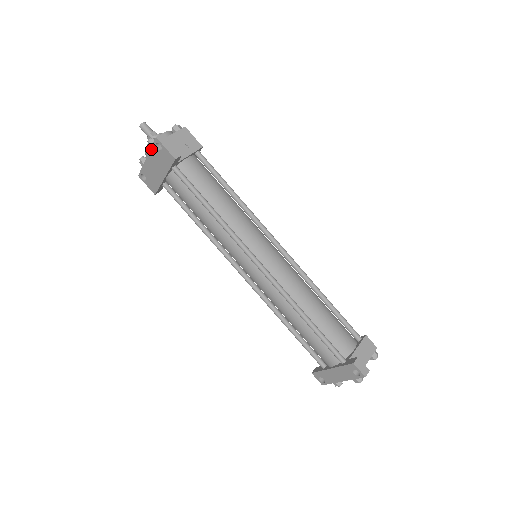
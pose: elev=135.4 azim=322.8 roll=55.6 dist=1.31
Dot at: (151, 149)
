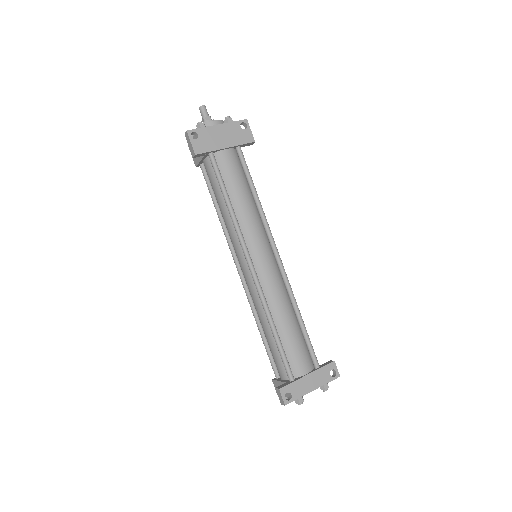
Dot at: (232, 122)
